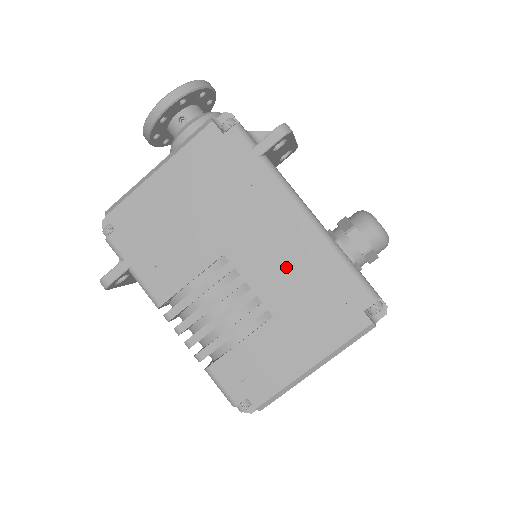
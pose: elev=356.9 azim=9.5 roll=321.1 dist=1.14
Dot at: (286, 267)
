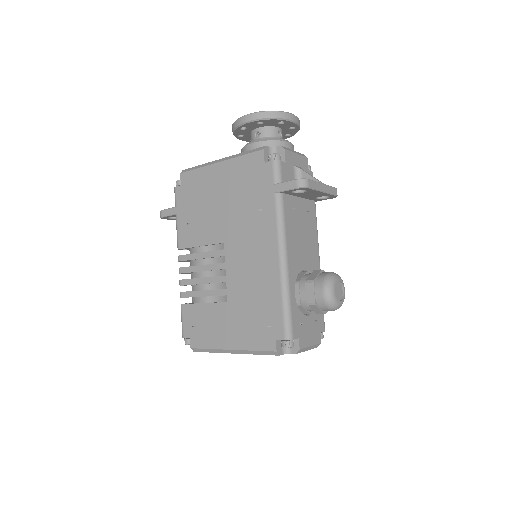
Dot at: (251, 277)
